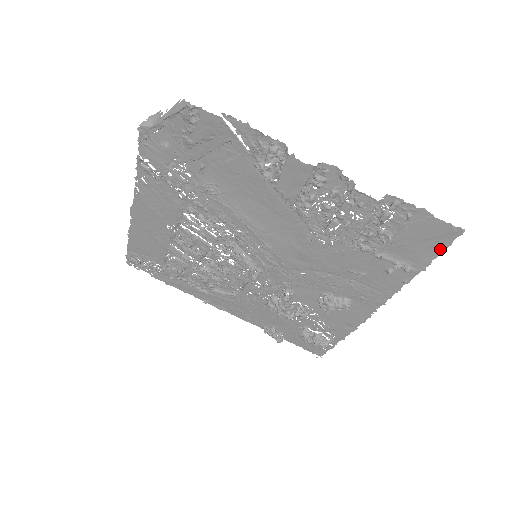
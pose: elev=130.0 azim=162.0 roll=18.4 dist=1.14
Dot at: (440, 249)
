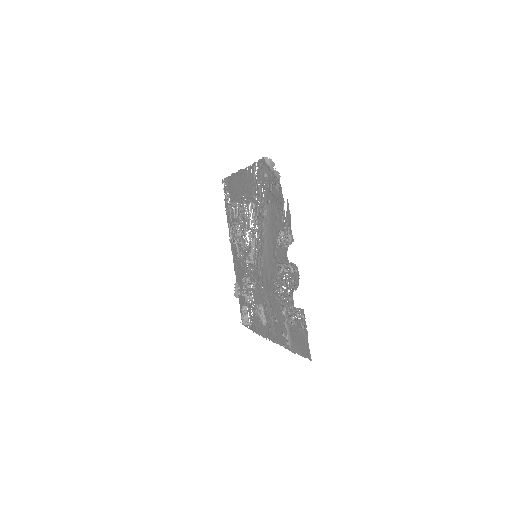
Dot at: (302, 354)
